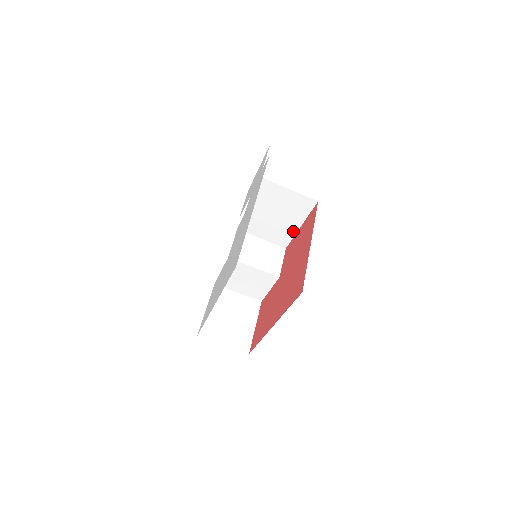
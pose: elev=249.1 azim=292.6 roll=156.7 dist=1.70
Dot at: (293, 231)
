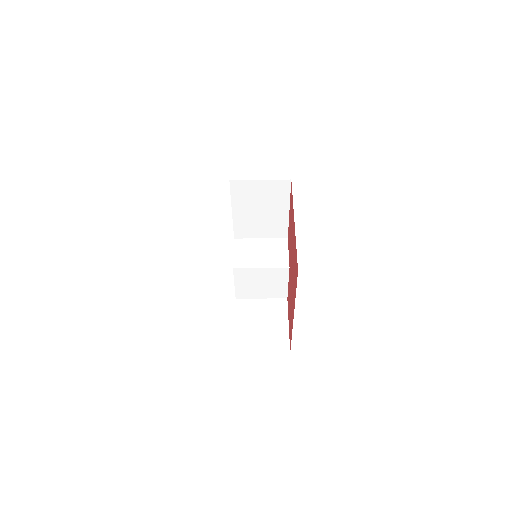
Dot at: (285, 218)
